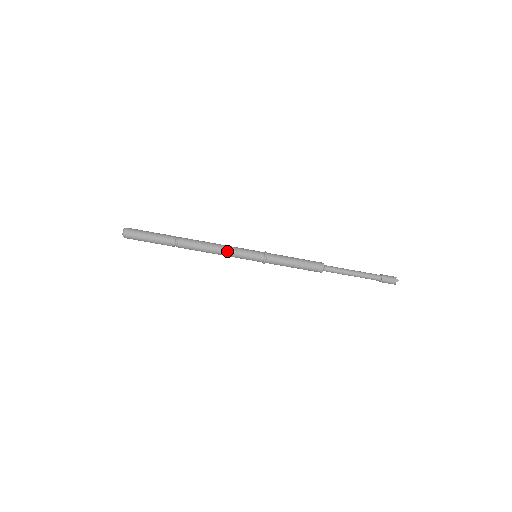
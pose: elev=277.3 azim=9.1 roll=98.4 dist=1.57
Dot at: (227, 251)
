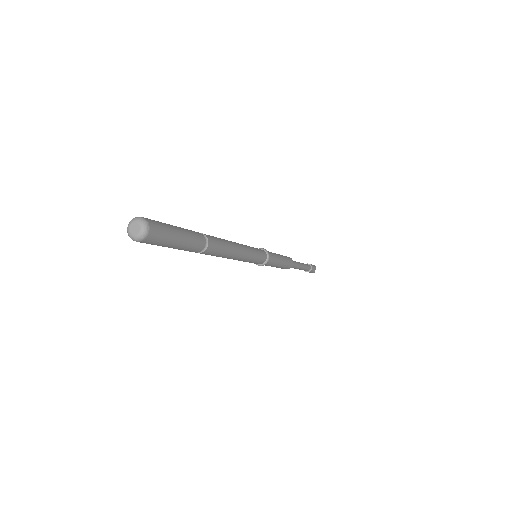
Dot at: (240, 260)
